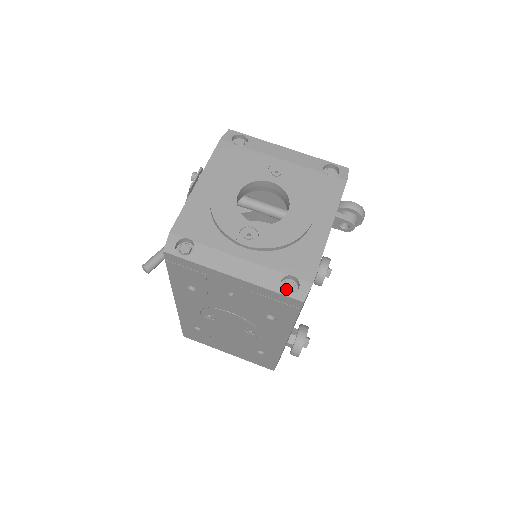
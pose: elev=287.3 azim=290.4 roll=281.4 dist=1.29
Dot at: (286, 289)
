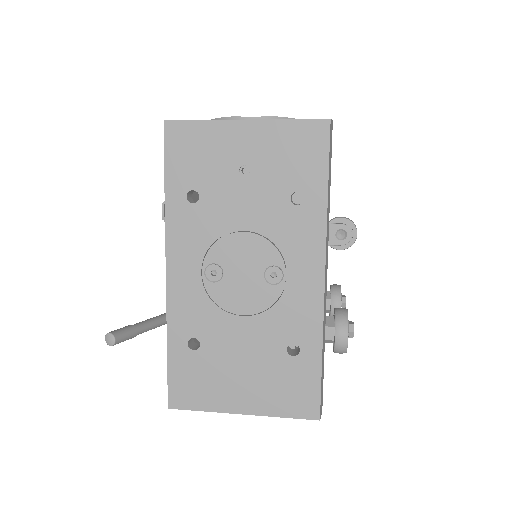
Dot at: (307, 122)
